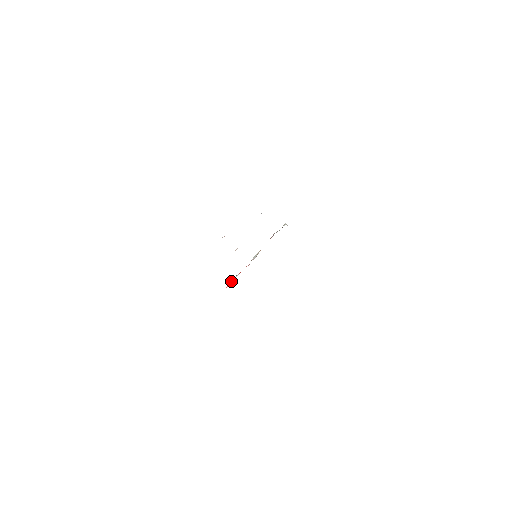
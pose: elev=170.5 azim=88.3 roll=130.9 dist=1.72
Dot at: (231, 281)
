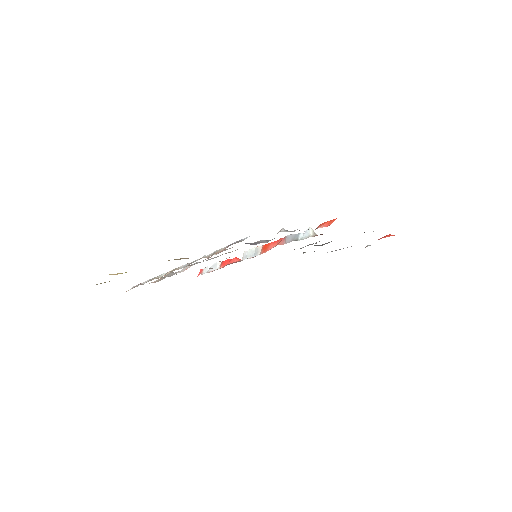
Dot at: (208, 267)
